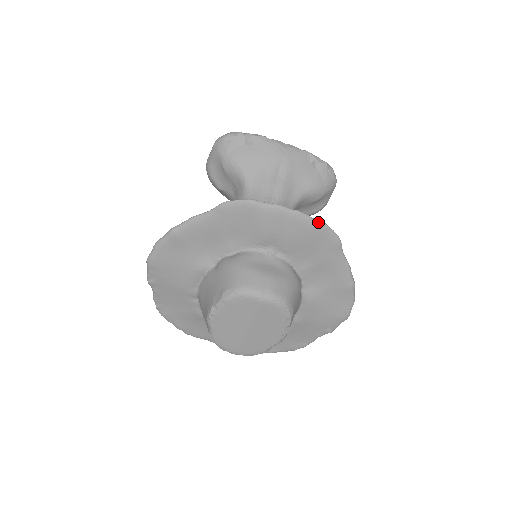
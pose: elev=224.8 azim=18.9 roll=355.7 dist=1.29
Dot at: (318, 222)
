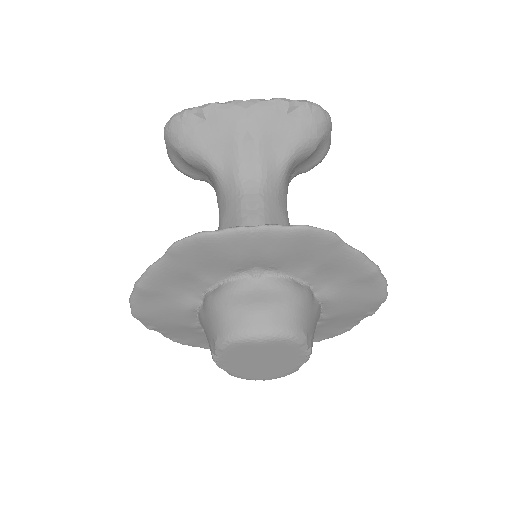
Dot at: (295, 228)
